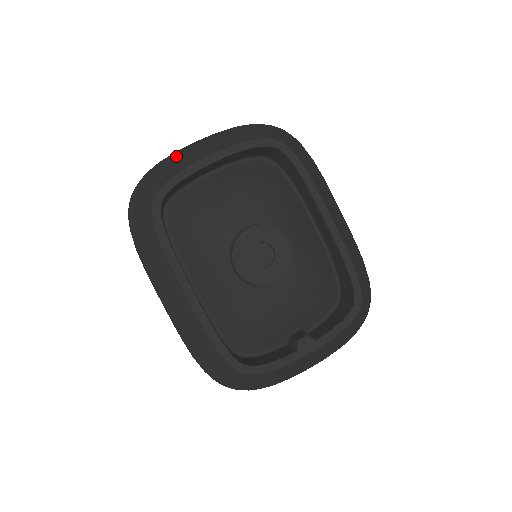
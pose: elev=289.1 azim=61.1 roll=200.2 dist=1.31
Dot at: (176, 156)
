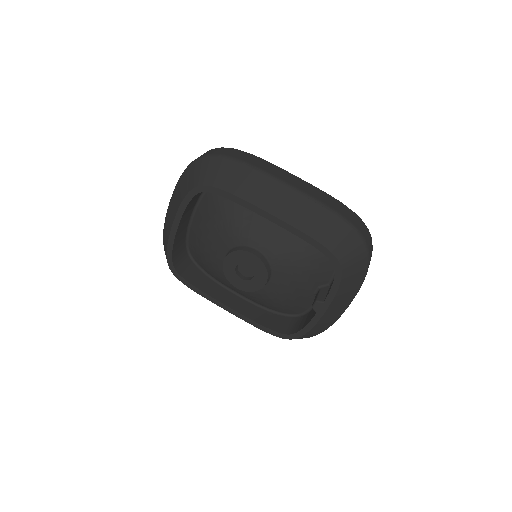
Dot at: (165, 225)
